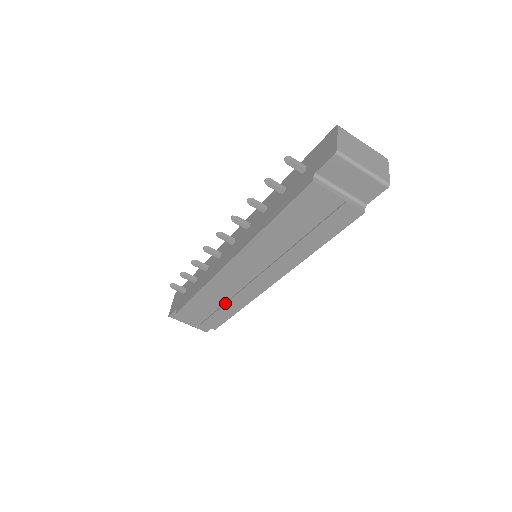
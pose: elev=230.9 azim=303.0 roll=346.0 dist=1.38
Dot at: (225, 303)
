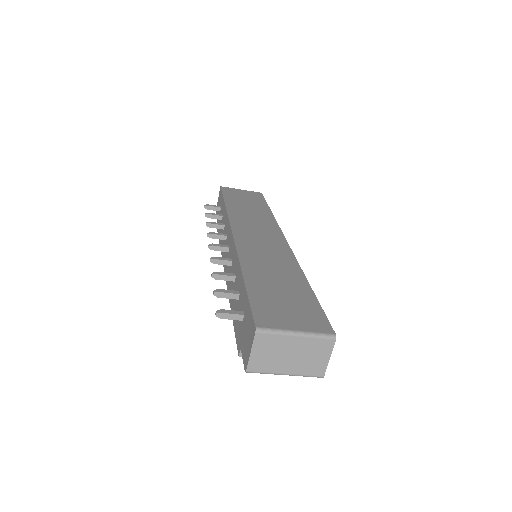
Dot at: occluded
